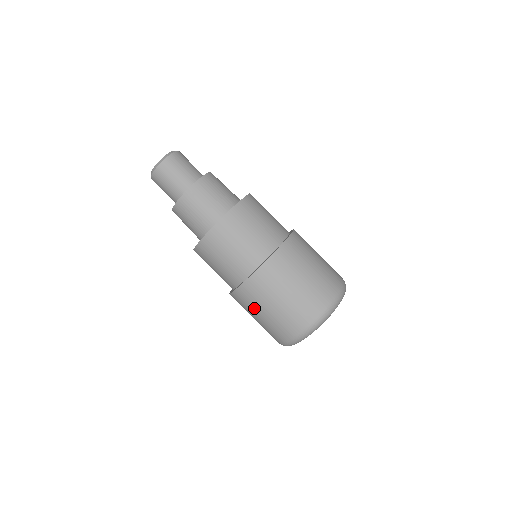
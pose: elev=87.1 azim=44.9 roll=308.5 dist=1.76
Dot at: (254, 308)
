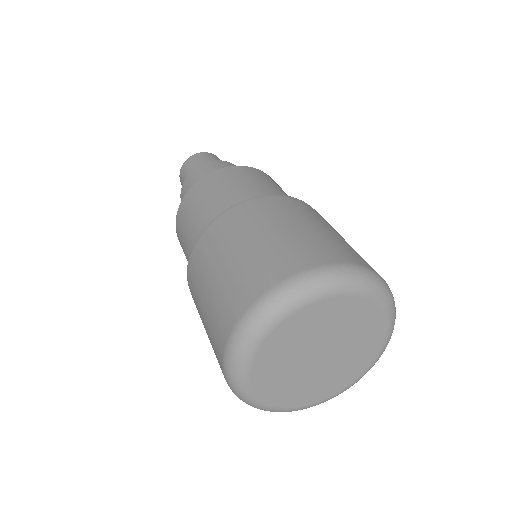
Dot at: (242, 232)
